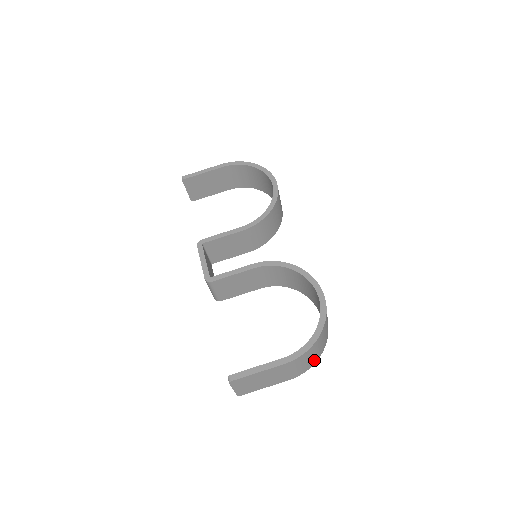
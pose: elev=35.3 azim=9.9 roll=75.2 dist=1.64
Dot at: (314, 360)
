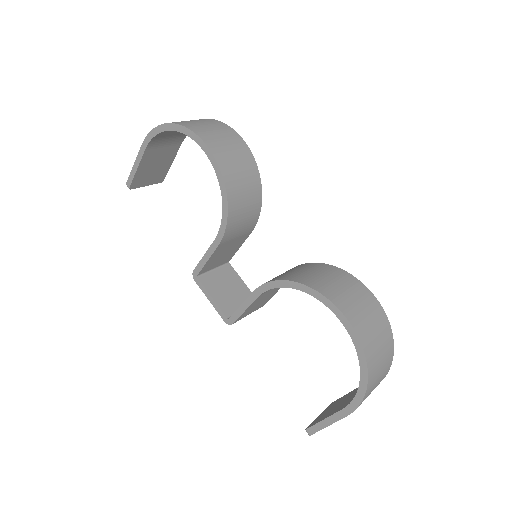
Dot at: (387, 369)
